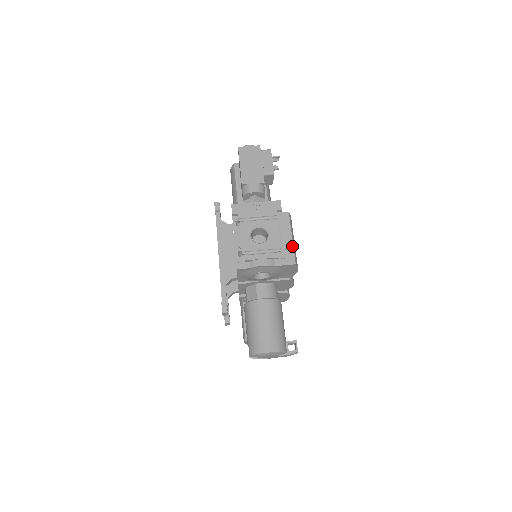
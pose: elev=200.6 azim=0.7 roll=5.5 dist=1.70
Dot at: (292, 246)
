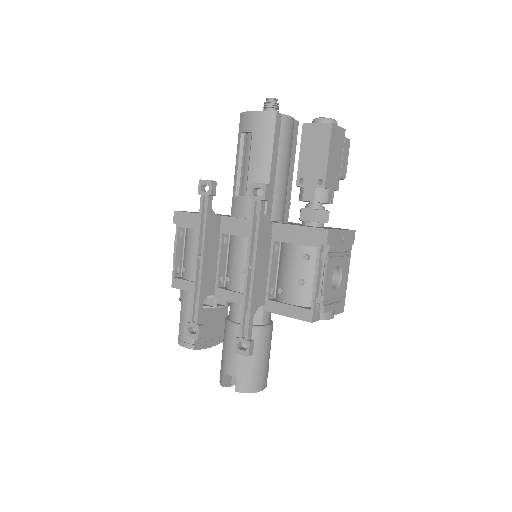
Dot at: occluded
